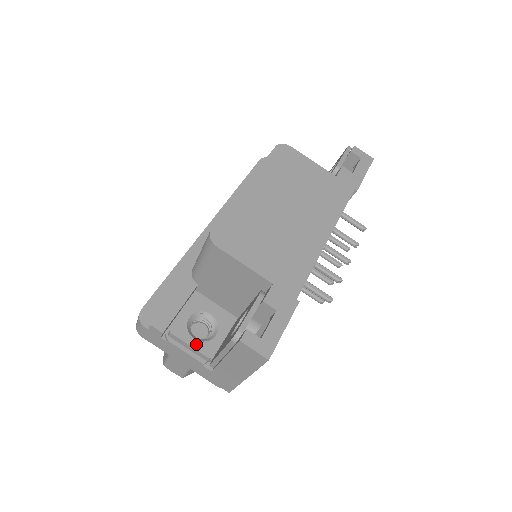
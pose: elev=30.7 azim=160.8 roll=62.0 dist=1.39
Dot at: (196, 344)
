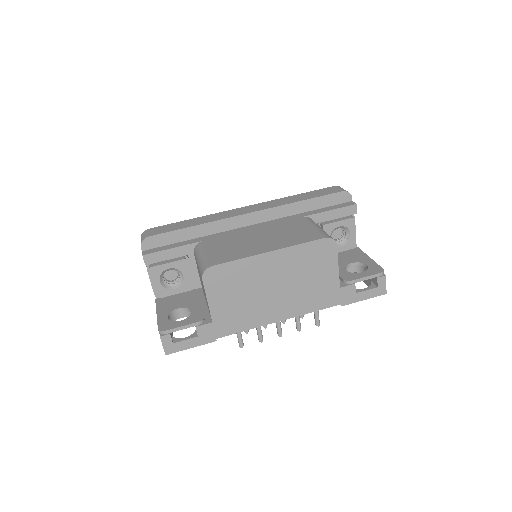
Dot at: (158, 285)
